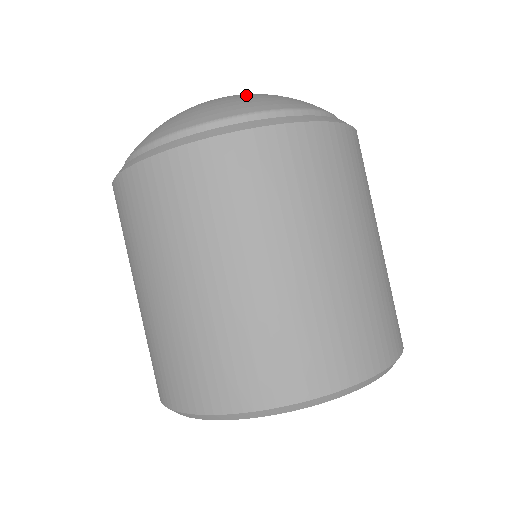
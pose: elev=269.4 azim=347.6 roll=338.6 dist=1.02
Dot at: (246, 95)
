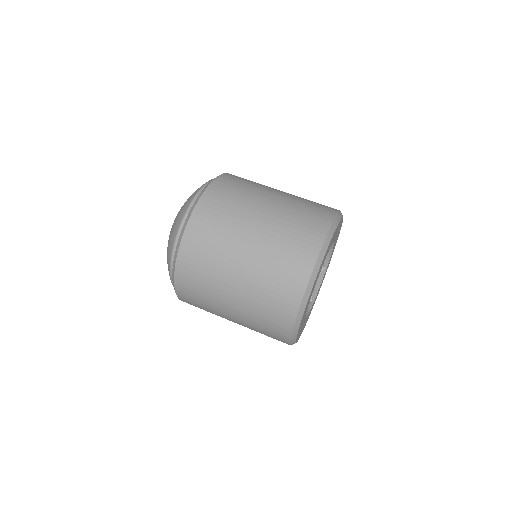
Dot at: (178, 213)
